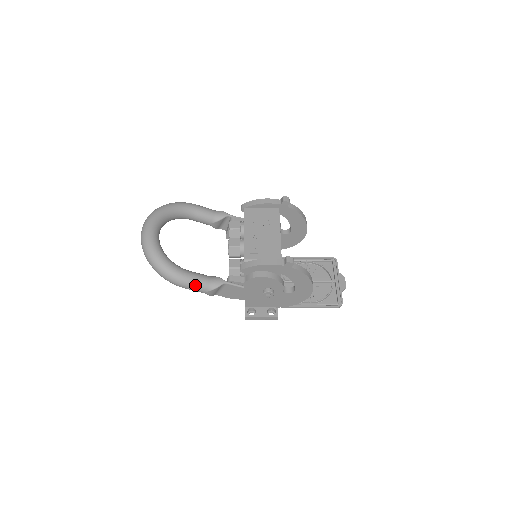
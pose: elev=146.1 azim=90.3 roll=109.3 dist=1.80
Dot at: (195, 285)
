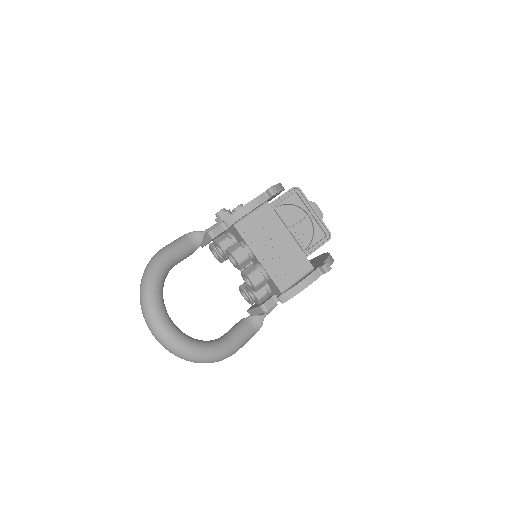
Dot at: (244, 343)
